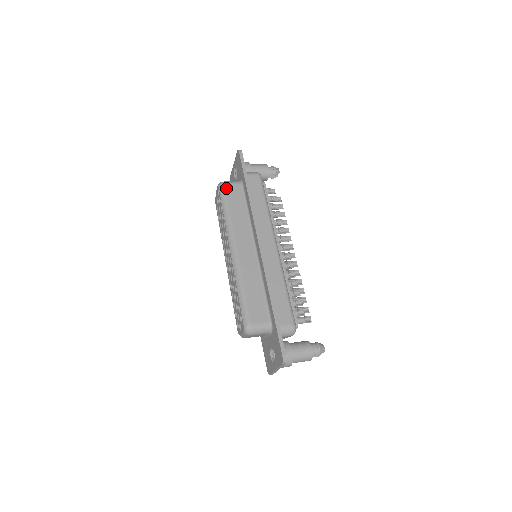
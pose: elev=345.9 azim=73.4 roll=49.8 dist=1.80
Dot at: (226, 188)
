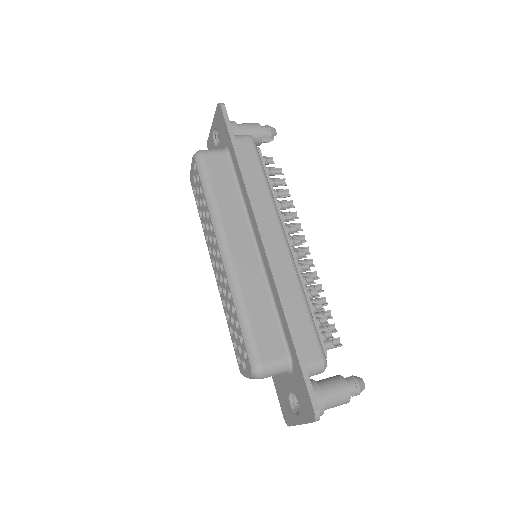
Dot at: (206, 160)
